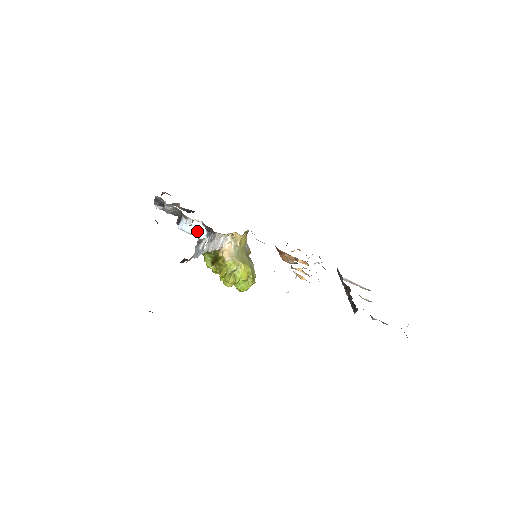
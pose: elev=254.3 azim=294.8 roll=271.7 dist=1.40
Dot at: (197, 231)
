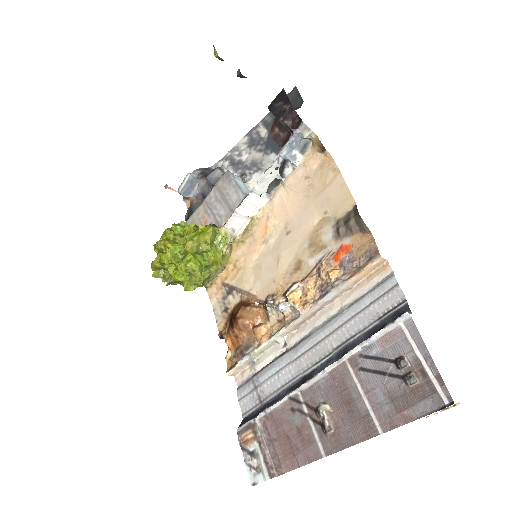
Dot at: (242, 186)
